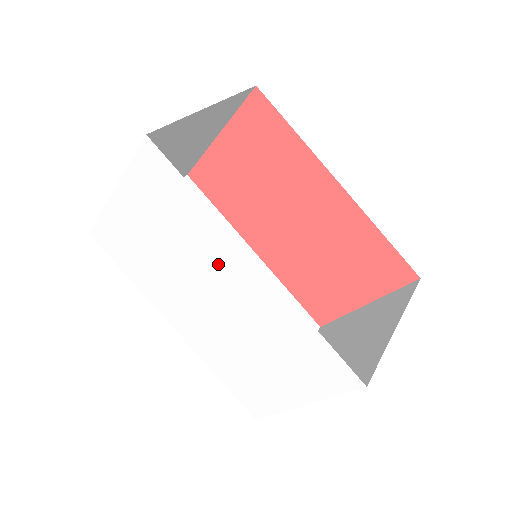
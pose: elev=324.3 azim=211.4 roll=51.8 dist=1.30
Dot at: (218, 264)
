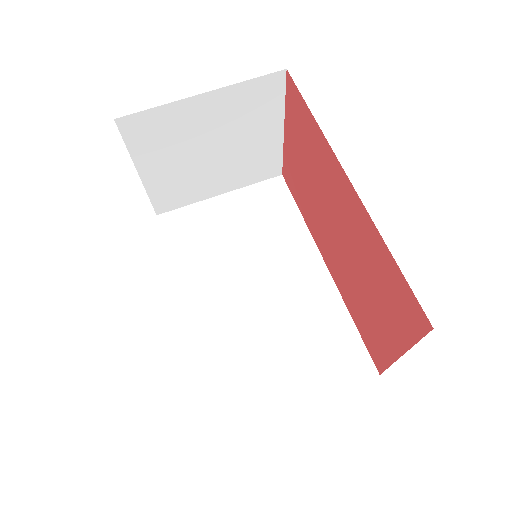
Dot at: occluded
